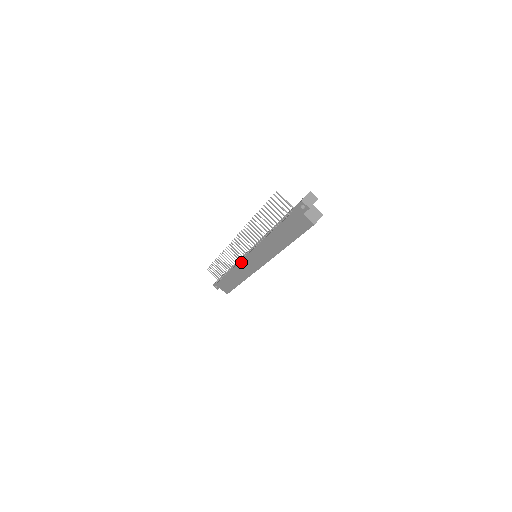
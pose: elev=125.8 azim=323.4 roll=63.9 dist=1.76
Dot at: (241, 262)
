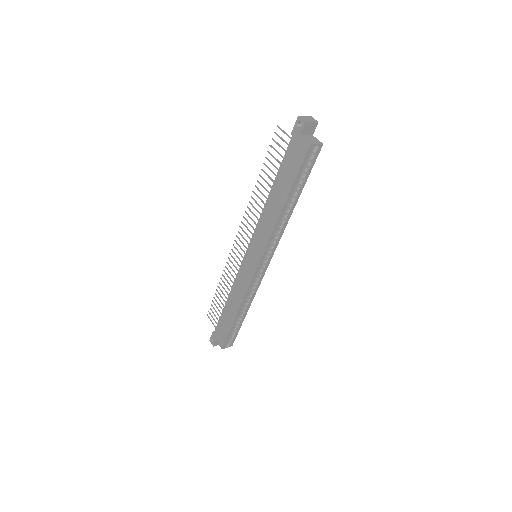
Dot at: (240, 270)
